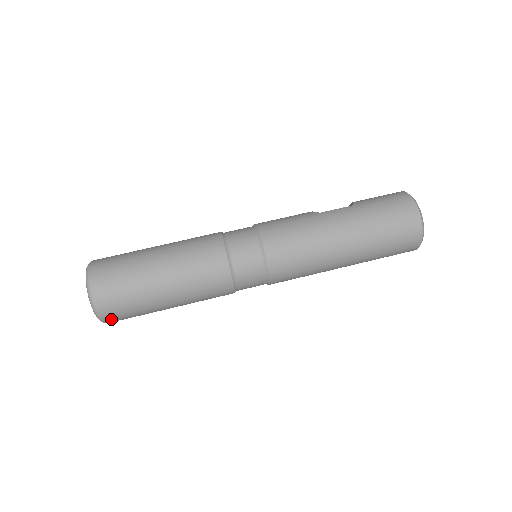
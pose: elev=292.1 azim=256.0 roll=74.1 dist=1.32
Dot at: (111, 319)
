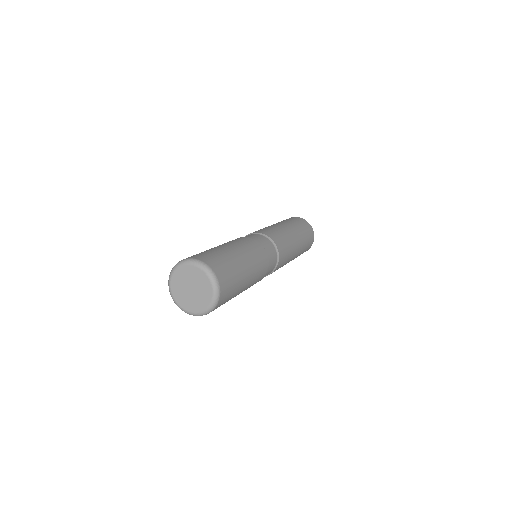
Dot at: (215, 268)
